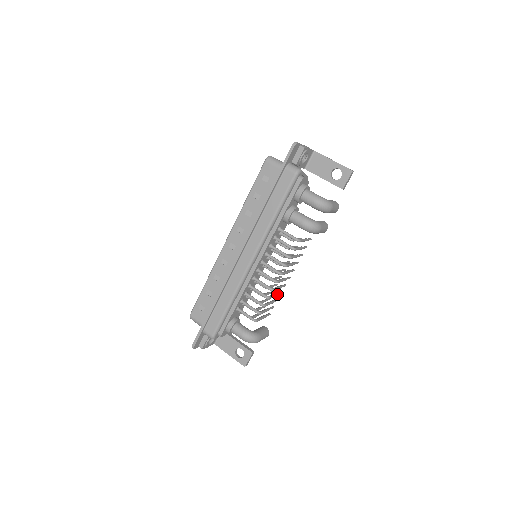
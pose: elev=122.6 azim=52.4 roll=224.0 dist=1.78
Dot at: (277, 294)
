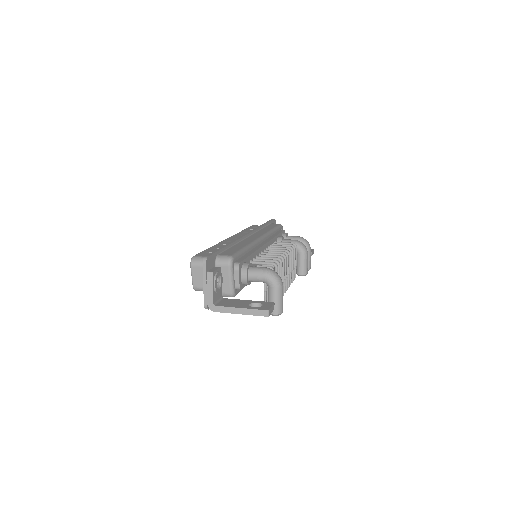
Dot at: occluded
